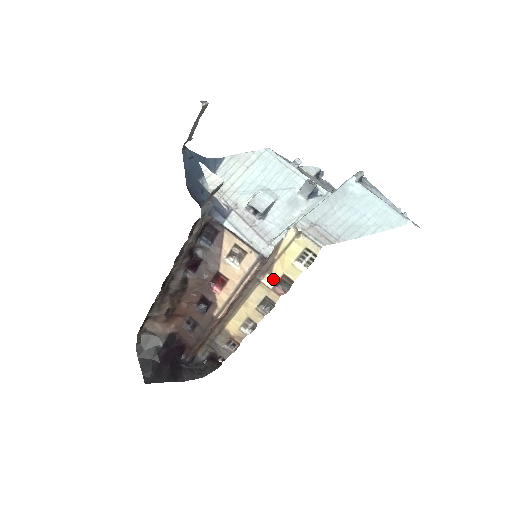
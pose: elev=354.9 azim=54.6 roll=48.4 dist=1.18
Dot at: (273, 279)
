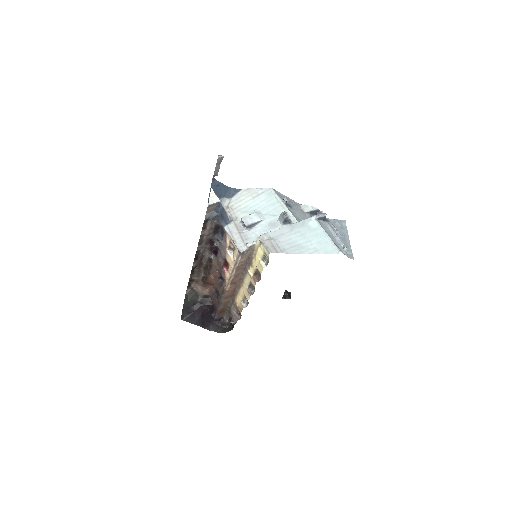
Dot at: (253, 270)
